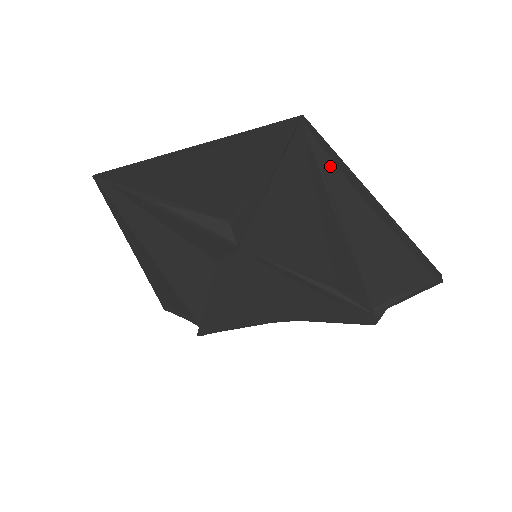
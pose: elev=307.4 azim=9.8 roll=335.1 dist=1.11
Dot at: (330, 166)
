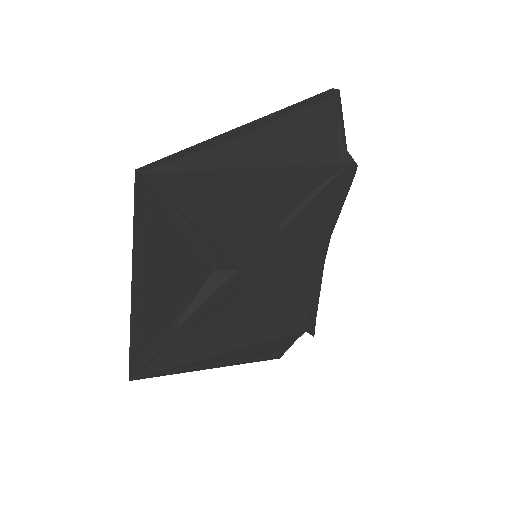
Dot at: (191, 160)
